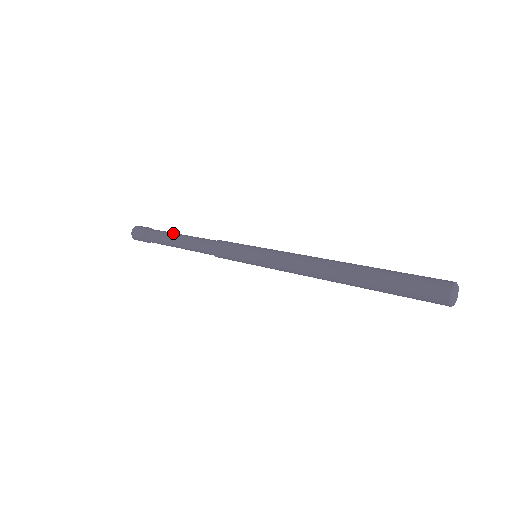
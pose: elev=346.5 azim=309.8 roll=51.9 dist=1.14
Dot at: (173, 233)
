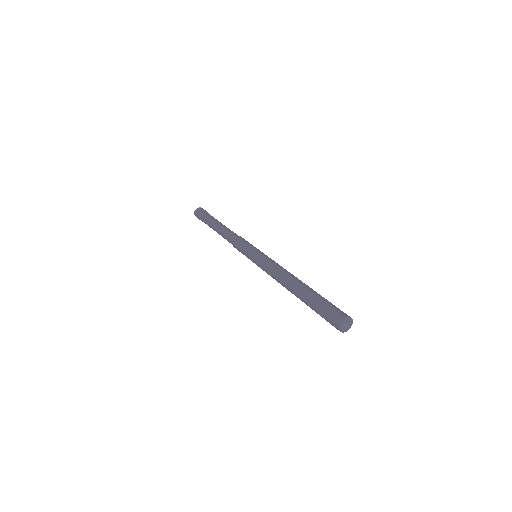
Dot at: (217, 221)
